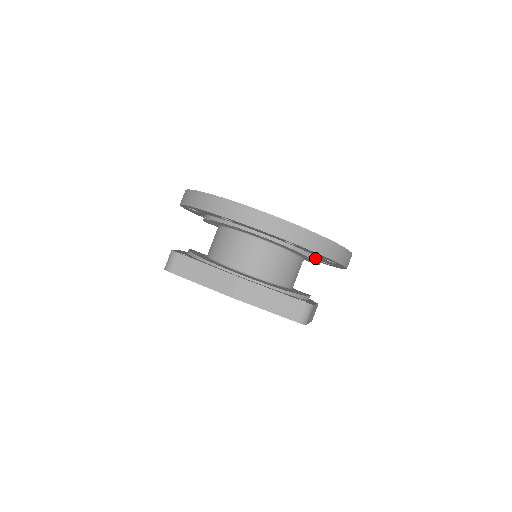
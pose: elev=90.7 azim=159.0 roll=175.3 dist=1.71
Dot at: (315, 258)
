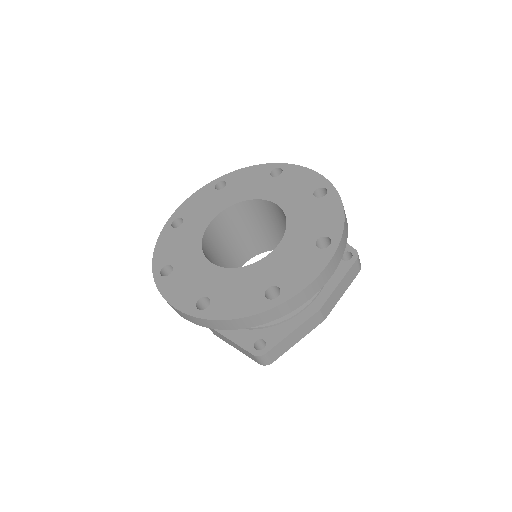
Dot at: occluded
